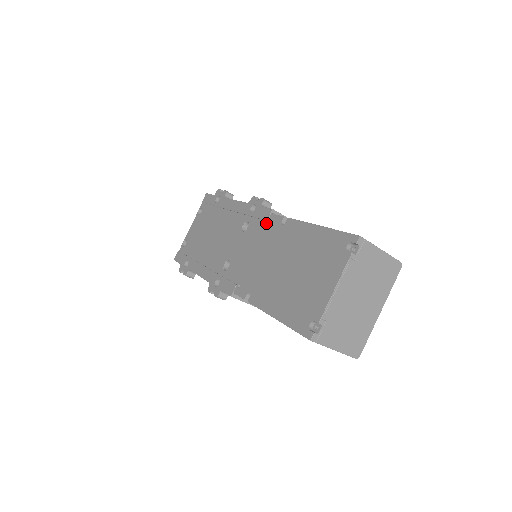
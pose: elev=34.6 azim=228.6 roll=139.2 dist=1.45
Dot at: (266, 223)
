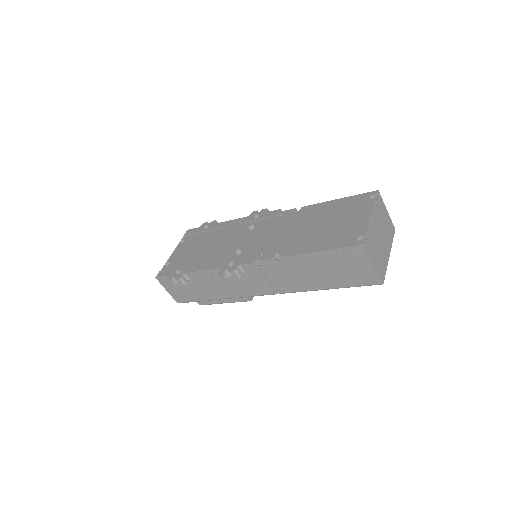
Dot at: (277, 217)
